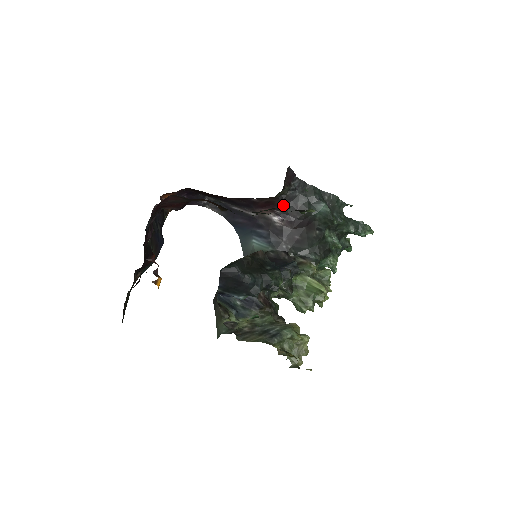
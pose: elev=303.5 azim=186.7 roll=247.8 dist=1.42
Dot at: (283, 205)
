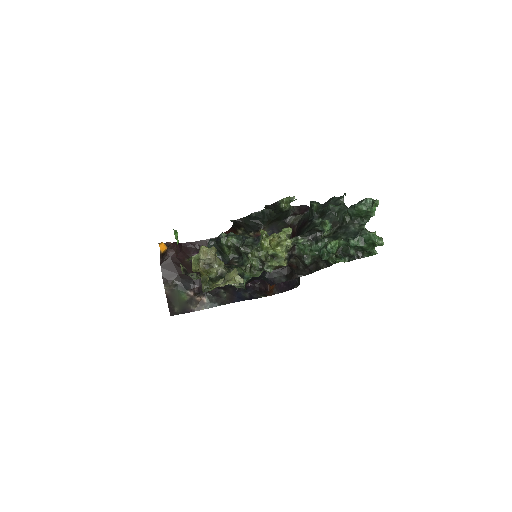
Dot at: (269, 211)
